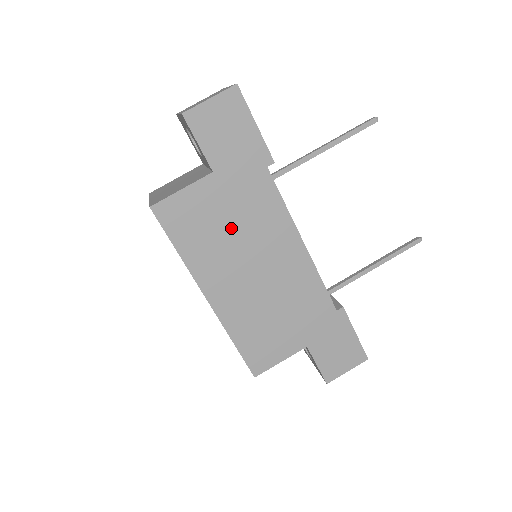
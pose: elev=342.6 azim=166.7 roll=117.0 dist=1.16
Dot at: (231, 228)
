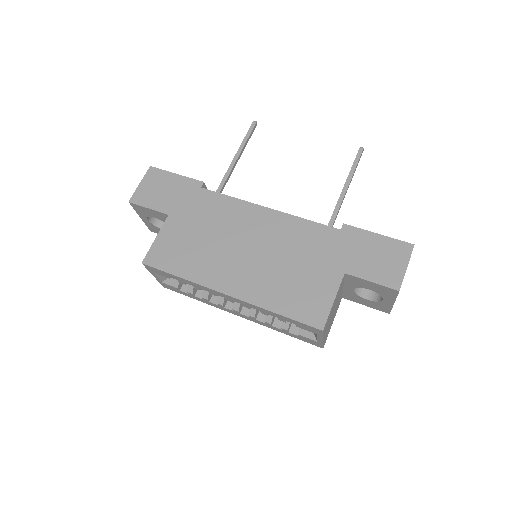
Dot at: (206, 236)
